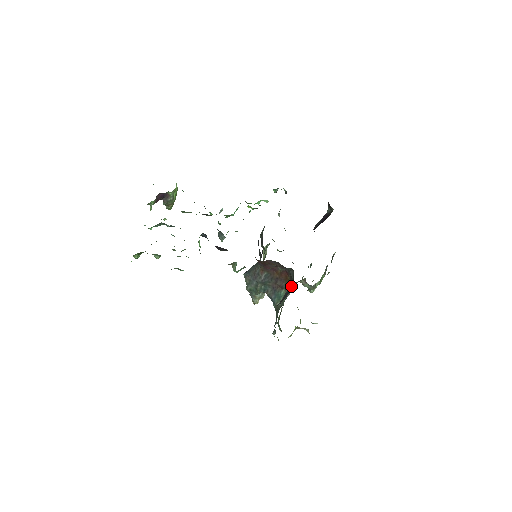
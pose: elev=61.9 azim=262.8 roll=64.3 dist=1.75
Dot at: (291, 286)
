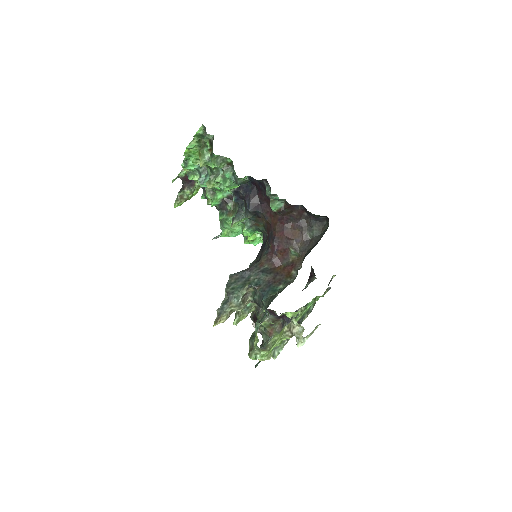
Dot at: (318, 241)
